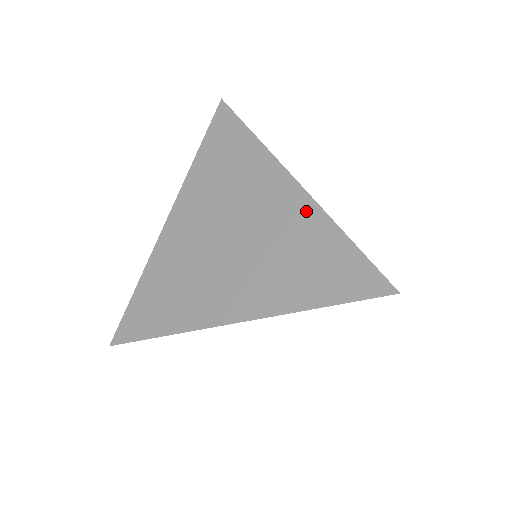
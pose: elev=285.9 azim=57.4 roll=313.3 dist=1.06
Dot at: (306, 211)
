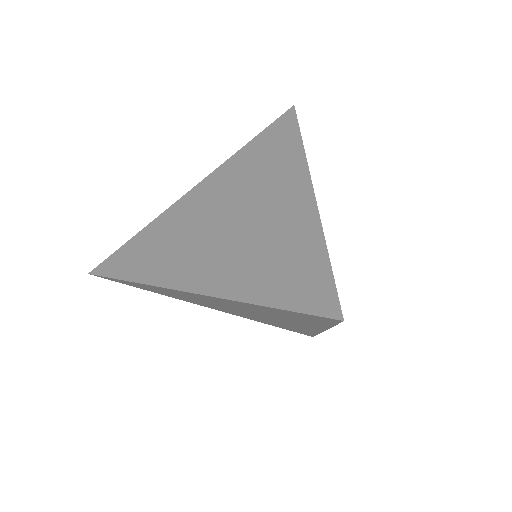
Dot at: (305, 216)
